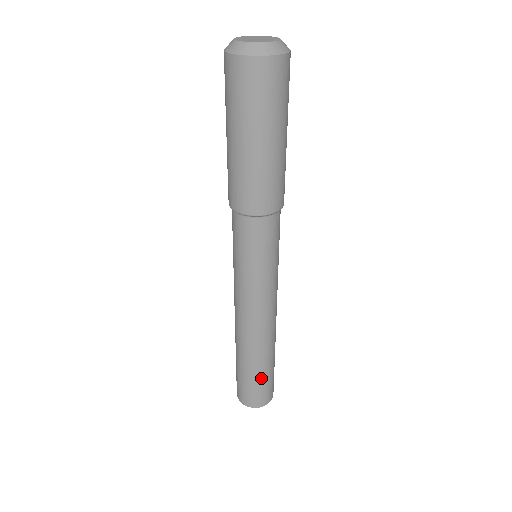
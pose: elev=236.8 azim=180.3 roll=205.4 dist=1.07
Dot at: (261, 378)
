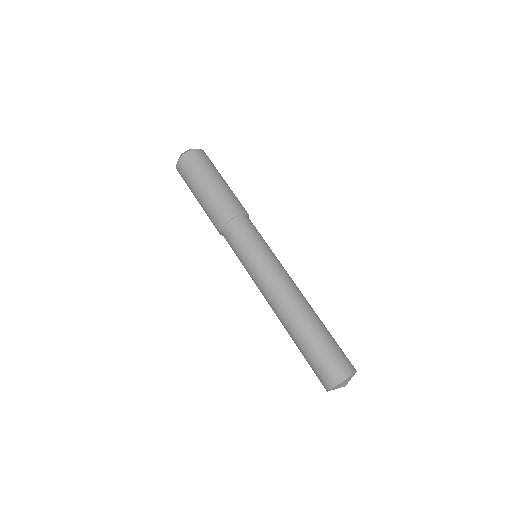
Dot at: (331, 338)
